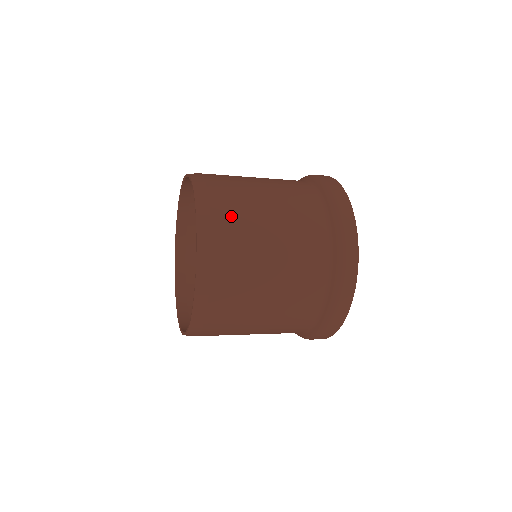
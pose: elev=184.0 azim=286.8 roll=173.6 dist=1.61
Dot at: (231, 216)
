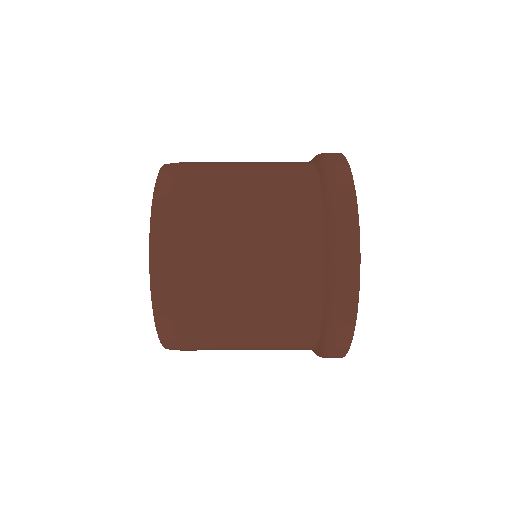
Dot at: (201, 349)
